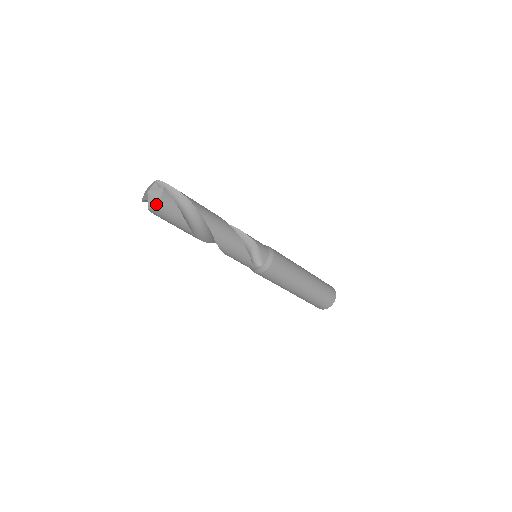
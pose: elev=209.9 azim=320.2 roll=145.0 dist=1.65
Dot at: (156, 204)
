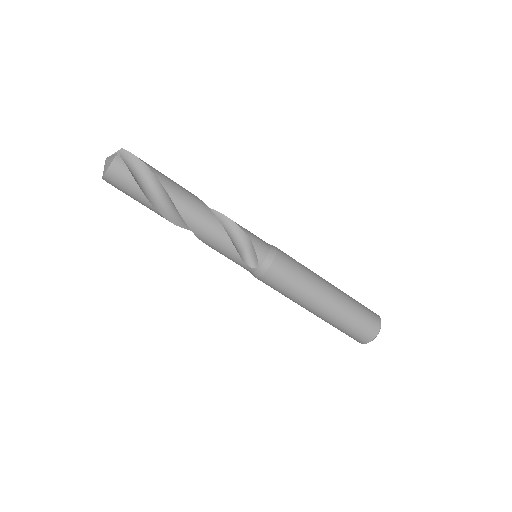
Dot at: (107, 172)
